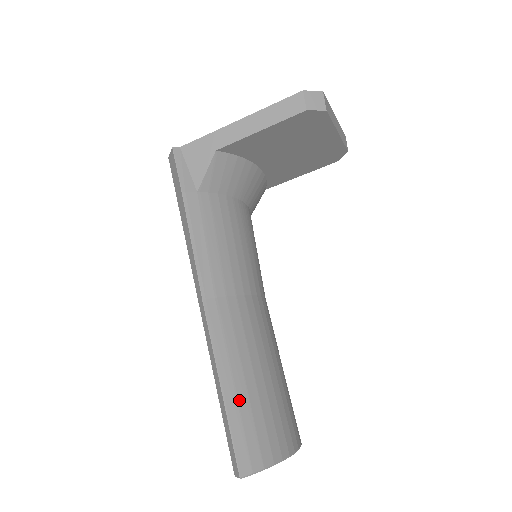
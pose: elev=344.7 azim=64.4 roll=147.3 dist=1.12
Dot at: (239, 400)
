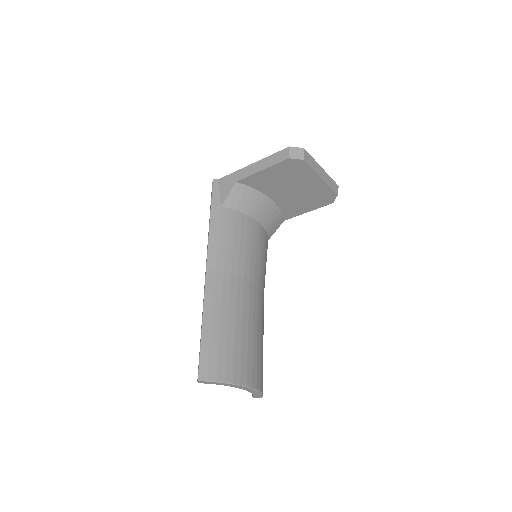
Dot at: (212, 335)
